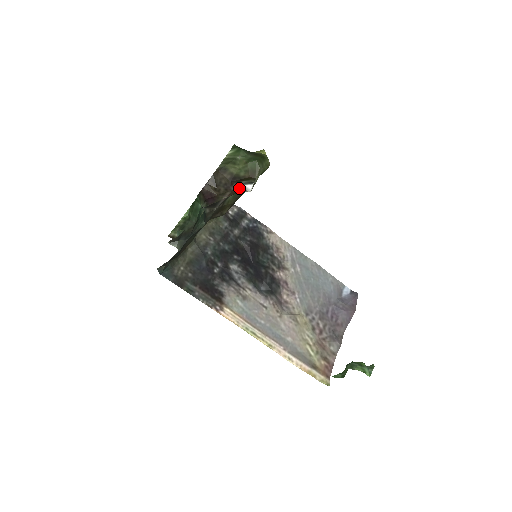
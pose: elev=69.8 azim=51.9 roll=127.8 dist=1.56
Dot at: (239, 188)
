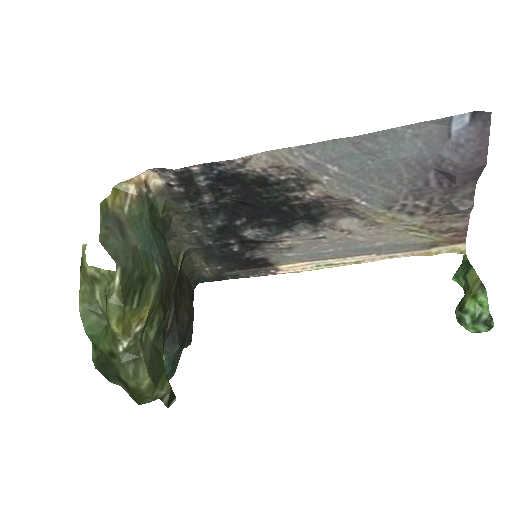
Dot at: occluded
